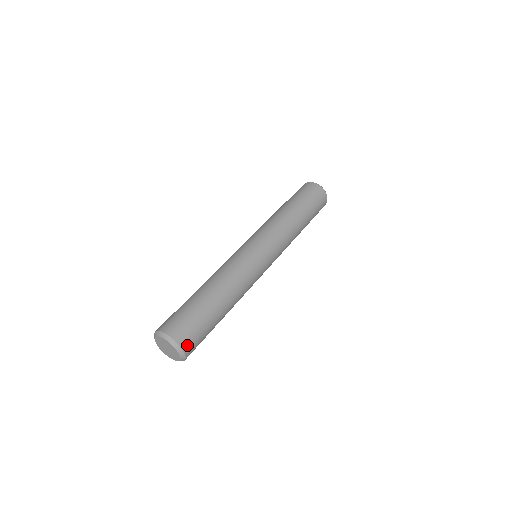
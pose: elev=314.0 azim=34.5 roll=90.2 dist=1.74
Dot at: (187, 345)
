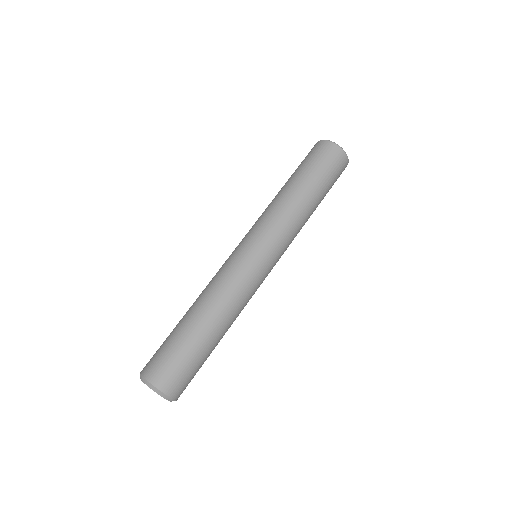
Dot at: (178, 392)
